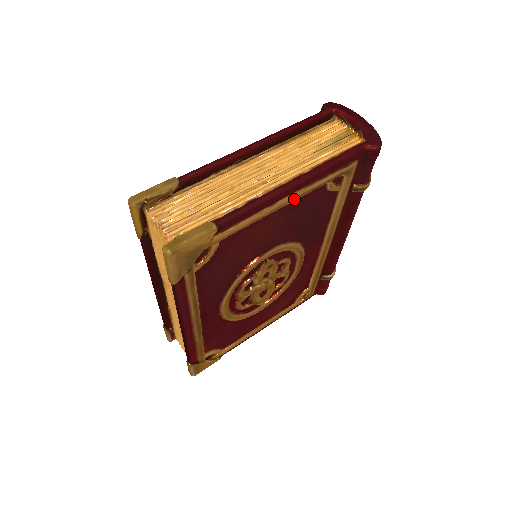
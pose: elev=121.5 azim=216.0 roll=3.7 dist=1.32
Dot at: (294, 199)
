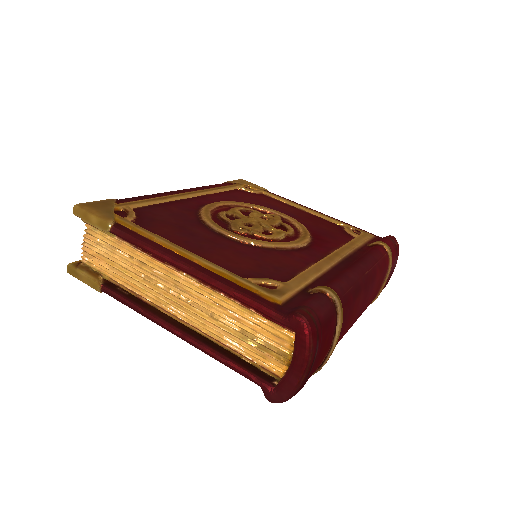
Dot at: occluded
